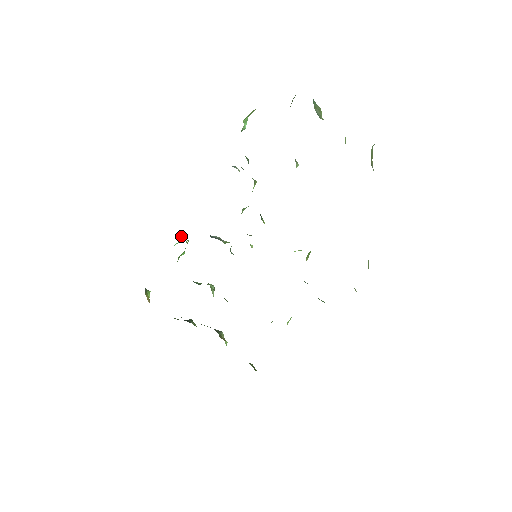
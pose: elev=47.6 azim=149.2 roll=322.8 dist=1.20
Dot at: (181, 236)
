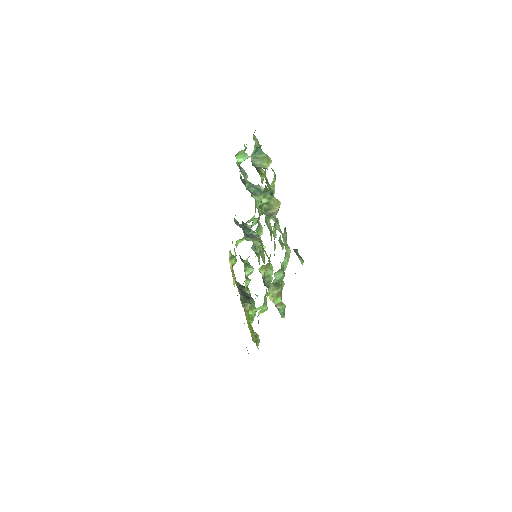
Dot at: (250, 225)
